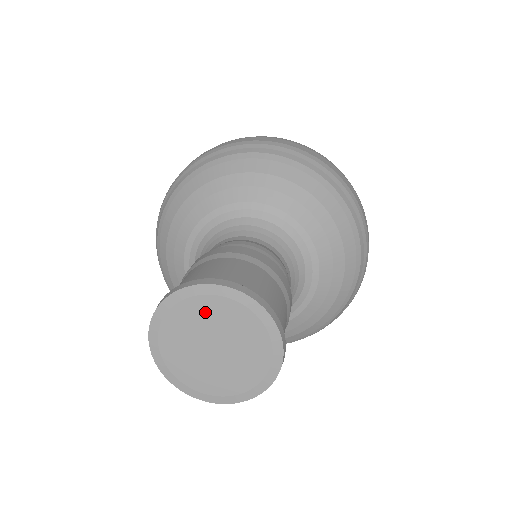
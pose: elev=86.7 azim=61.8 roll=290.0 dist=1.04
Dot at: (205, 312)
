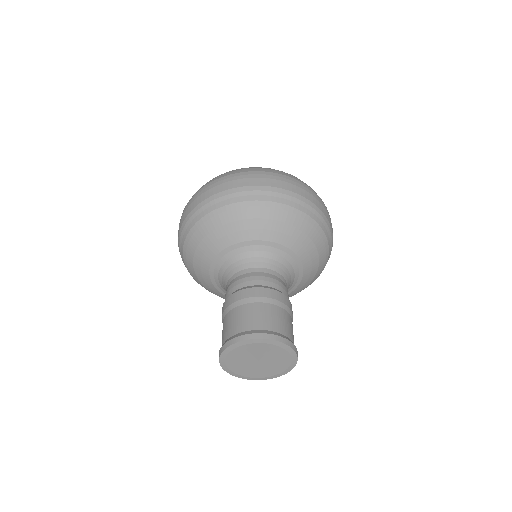
Dot at: (244, 352)
